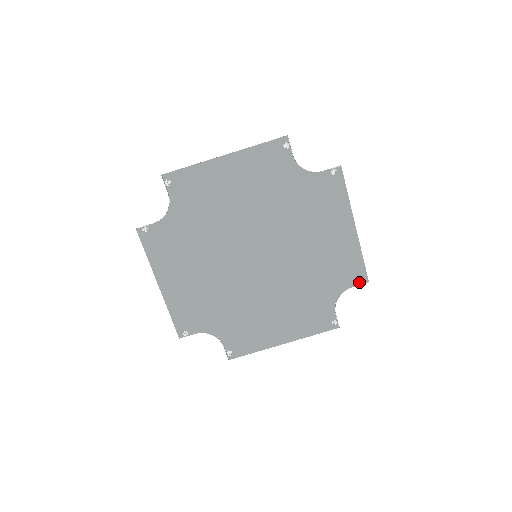
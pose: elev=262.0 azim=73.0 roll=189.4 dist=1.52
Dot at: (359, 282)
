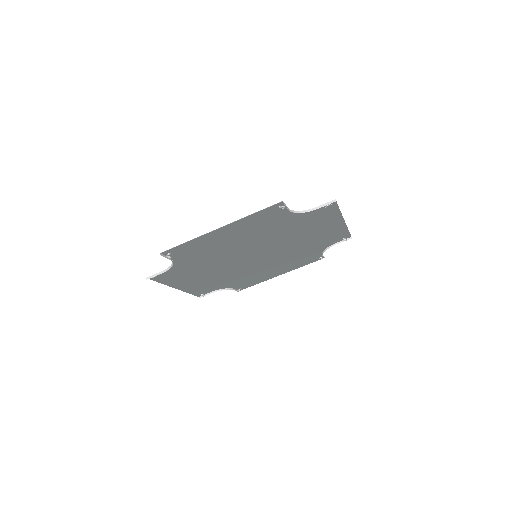
Dot at: (343, 240)
